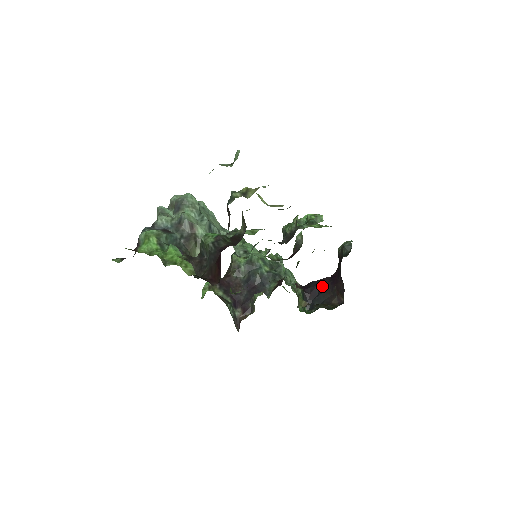
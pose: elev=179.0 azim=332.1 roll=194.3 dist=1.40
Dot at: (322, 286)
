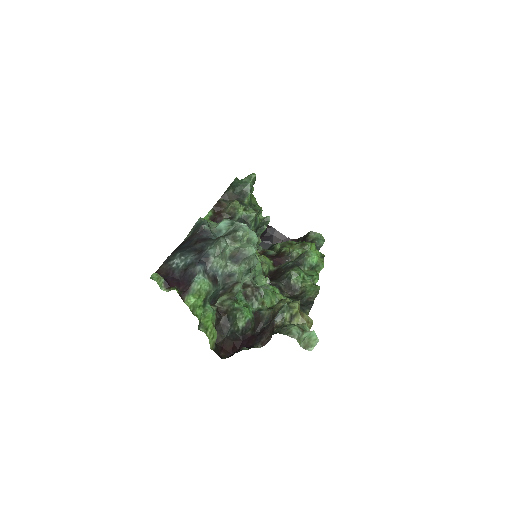
Dot at: (276, 239)
